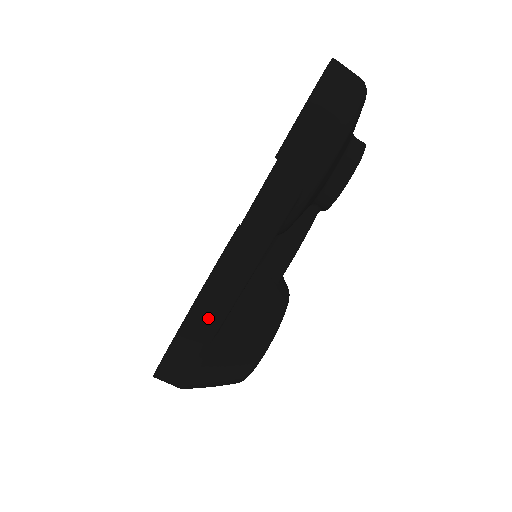
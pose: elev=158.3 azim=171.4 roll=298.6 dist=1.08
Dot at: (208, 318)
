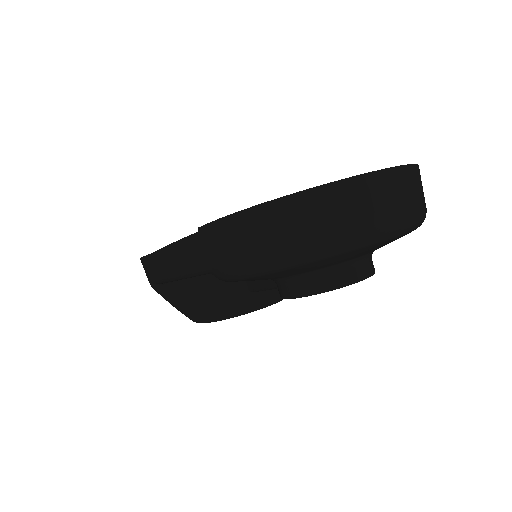
Dot at: (152, 271)
